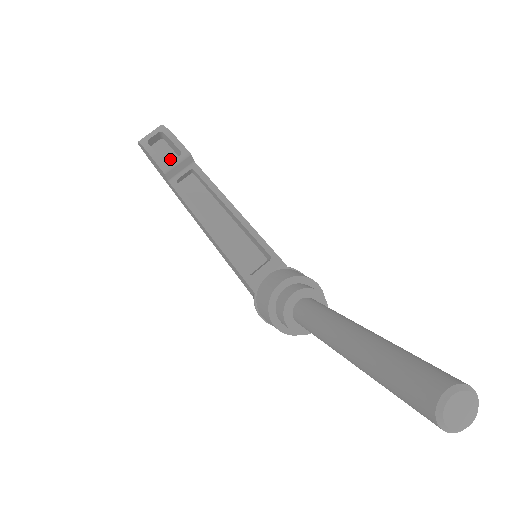
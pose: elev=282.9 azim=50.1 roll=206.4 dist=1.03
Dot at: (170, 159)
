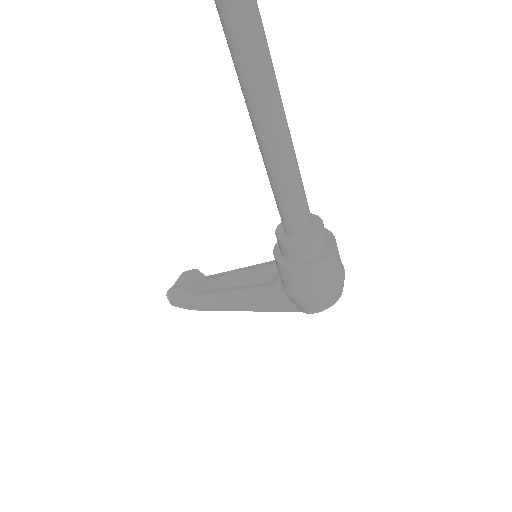
Dot at: occluded
